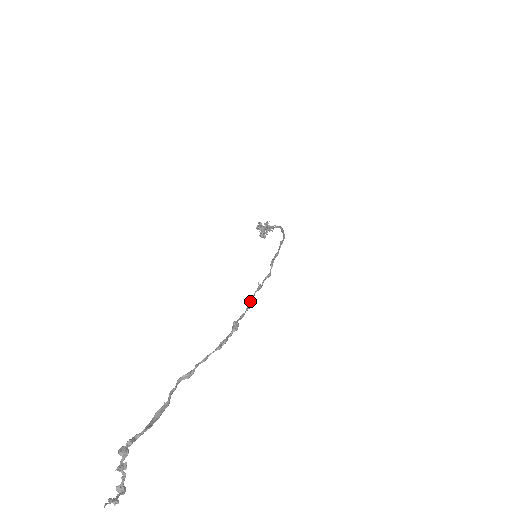
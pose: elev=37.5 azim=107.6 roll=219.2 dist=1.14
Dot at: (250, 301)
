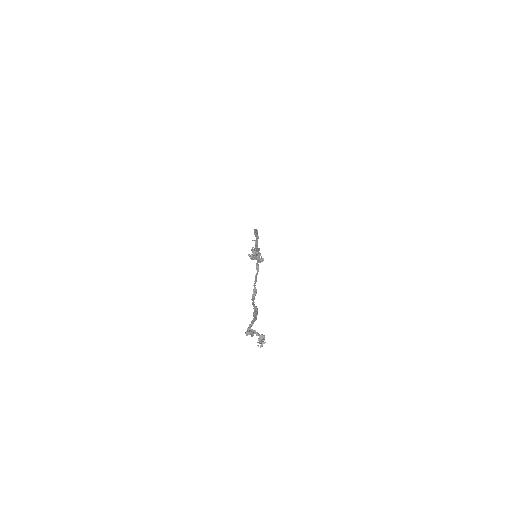
Dot at: (255, 248)
